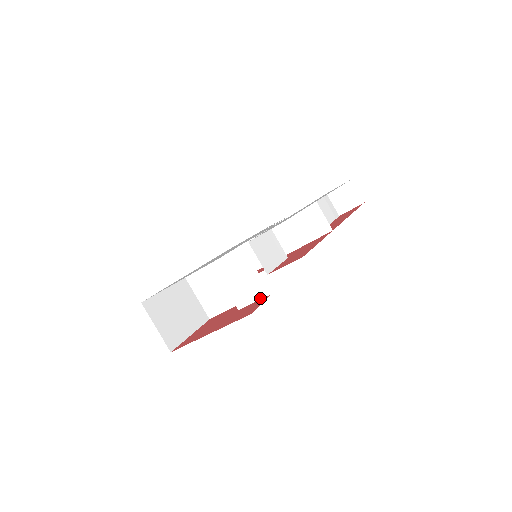
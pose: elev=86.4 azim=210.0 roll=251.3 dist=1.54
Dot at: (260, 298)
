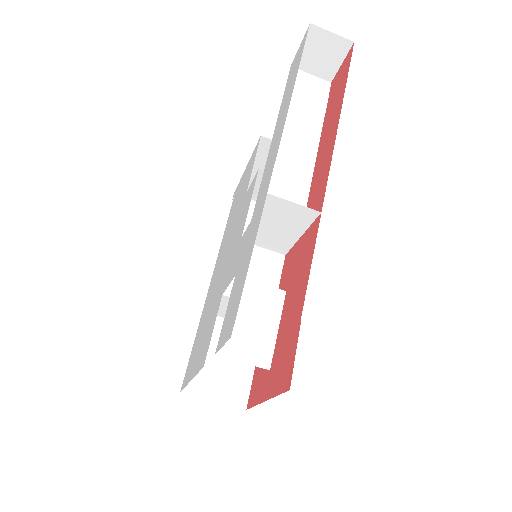
Dot at: occluded
